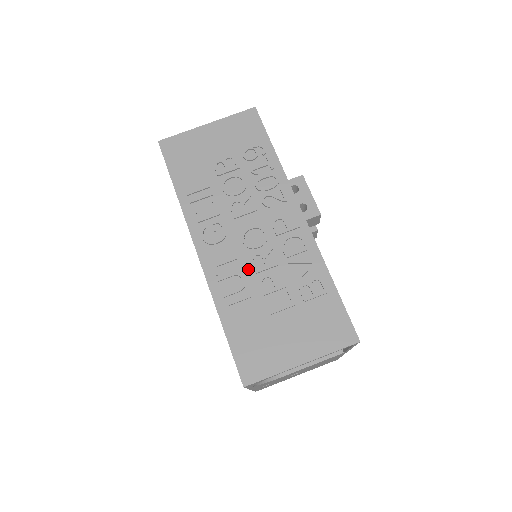
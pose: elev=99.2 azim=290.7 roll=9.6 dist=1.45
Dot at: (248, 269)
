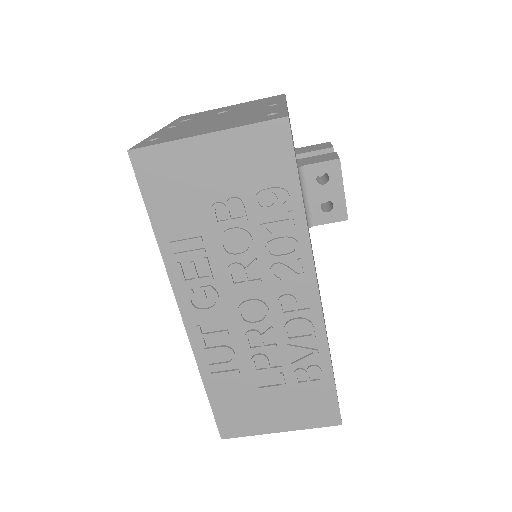
Dot at: (240, 344)
